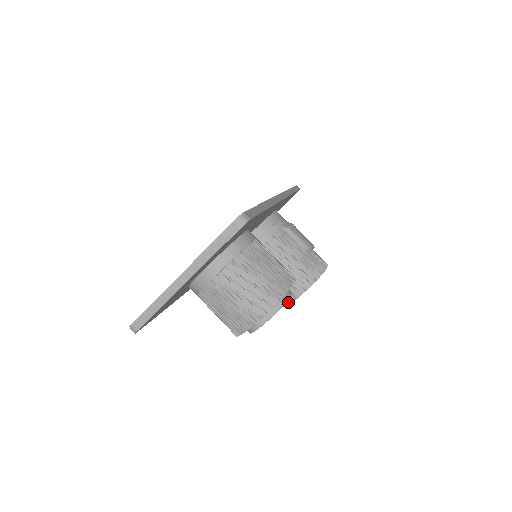
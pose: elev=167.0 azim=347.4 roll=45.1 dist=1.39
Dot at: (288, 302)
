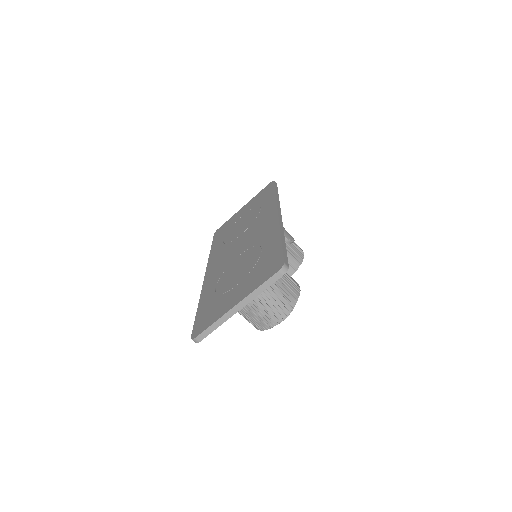
Dot at: occluded
